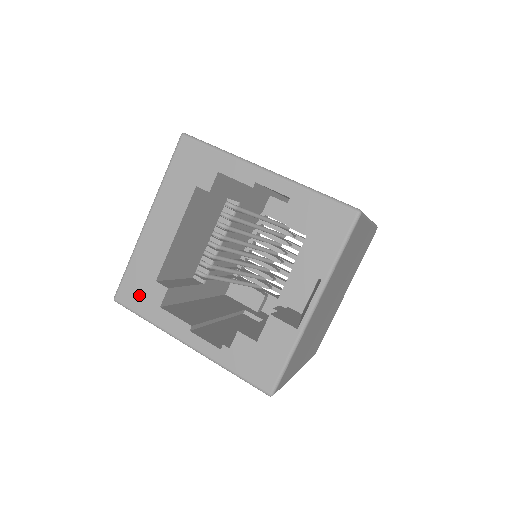
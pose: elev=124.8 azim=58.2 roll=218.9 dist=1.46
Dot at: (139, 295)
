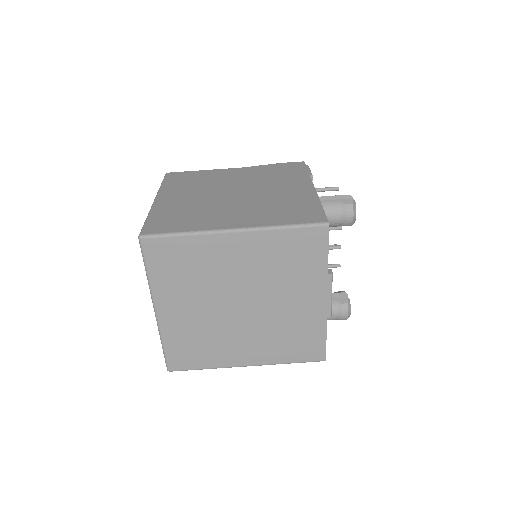
Dot at: occluded
